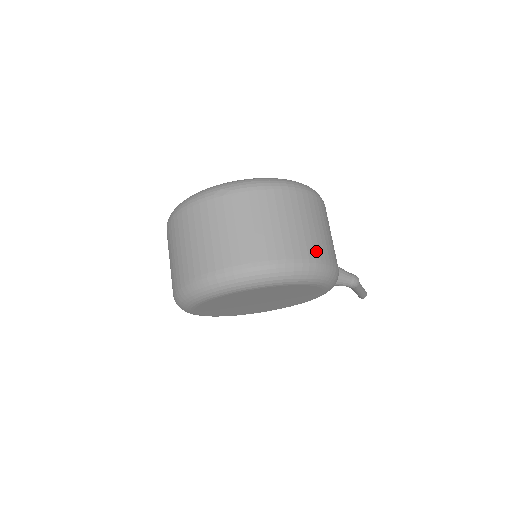
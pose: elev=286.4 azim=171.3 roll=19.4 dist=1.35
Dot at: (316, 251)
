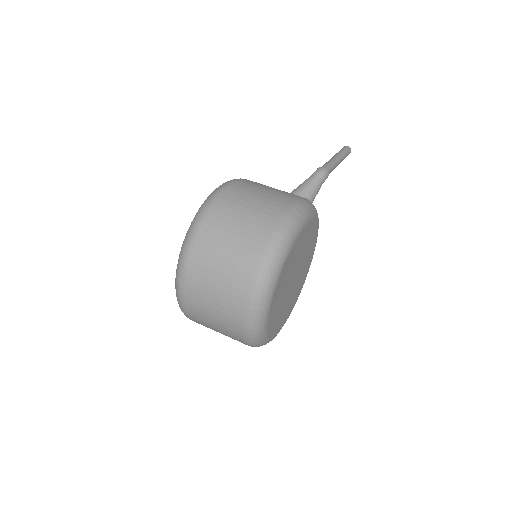
Dot at: (267, 226)
